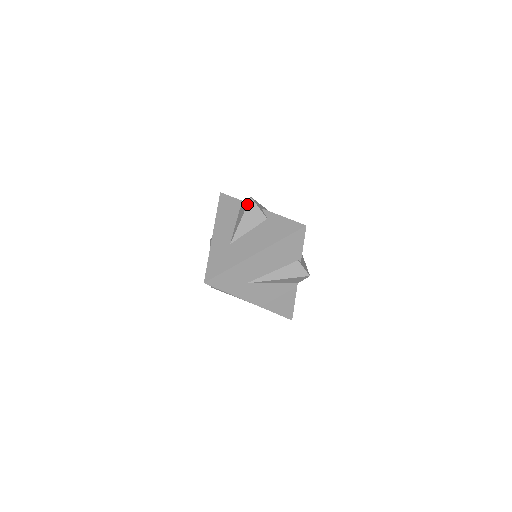
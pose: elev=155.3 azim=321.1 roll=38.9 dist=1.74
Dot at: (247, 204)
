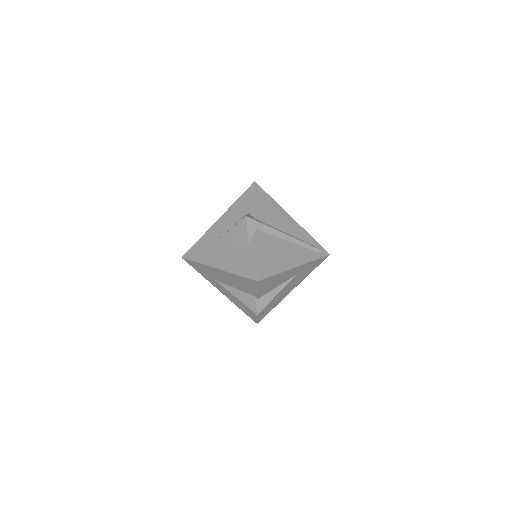
Dot at: occluded
